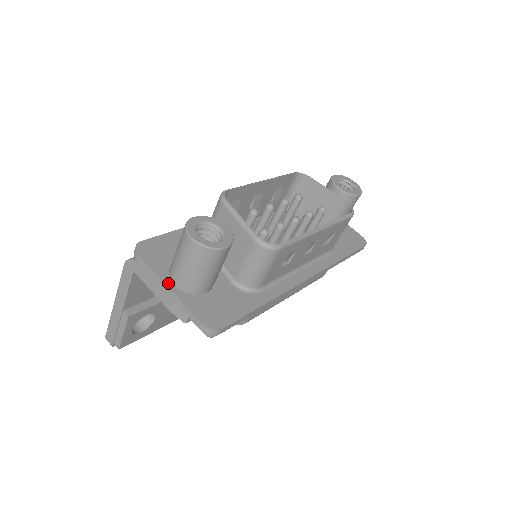
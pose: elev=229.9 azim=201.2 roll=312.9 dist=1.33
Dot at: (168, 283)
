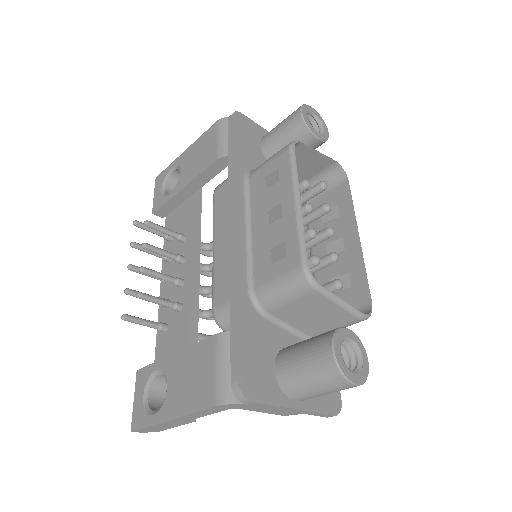
Dot at: (293, 405)
